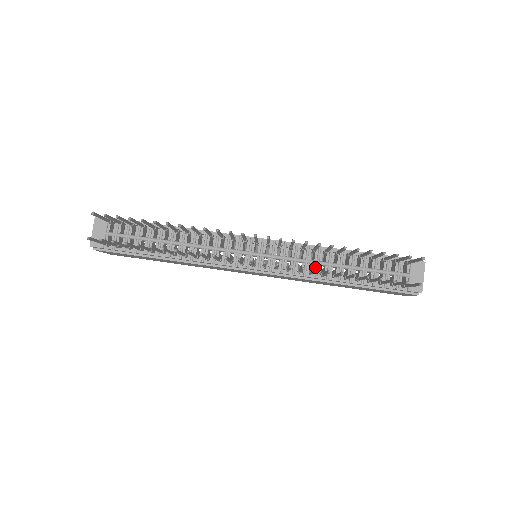
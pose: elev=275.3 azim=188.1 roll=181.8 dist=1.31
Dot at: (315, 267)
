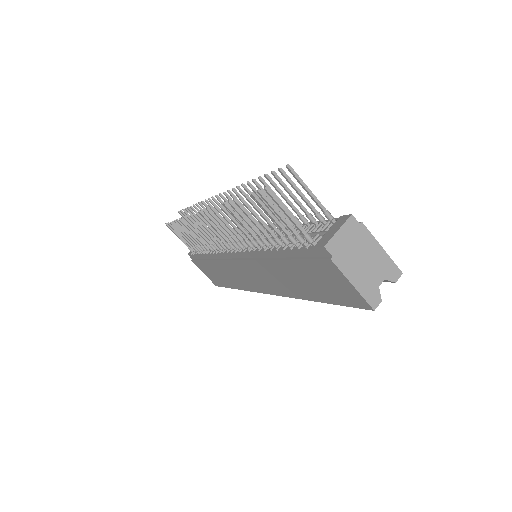
Dot at: occluded
